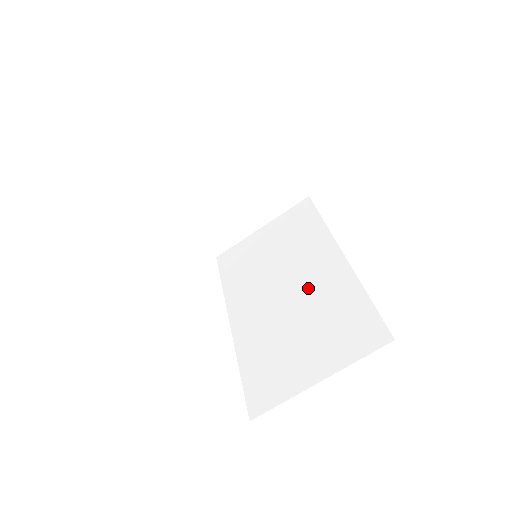
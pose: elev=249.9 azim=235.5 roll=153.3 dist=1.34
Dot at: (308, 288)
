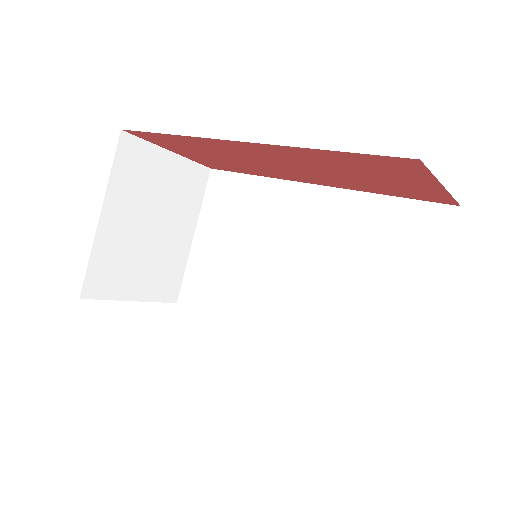
Dot at: (317, 242)
